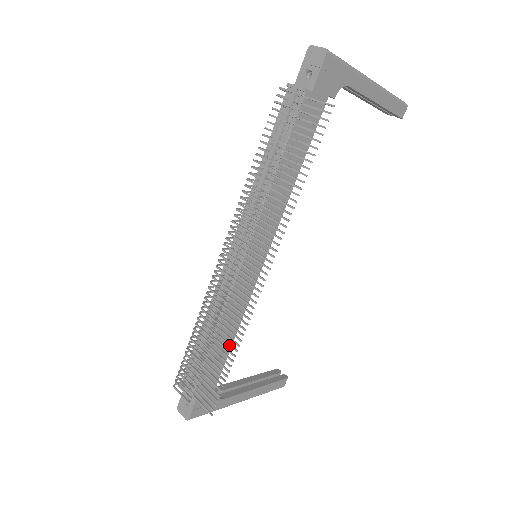
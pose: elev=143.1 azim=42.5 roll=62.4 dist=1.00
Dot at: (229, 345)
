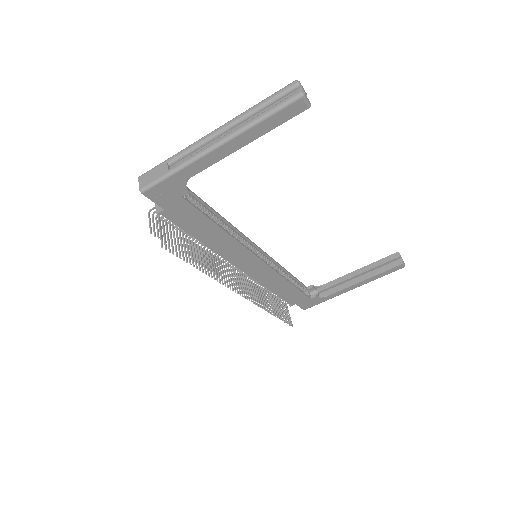
Dot at: (268, 307)
